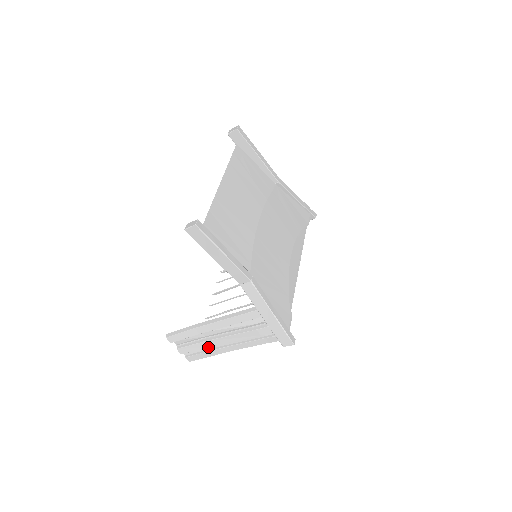
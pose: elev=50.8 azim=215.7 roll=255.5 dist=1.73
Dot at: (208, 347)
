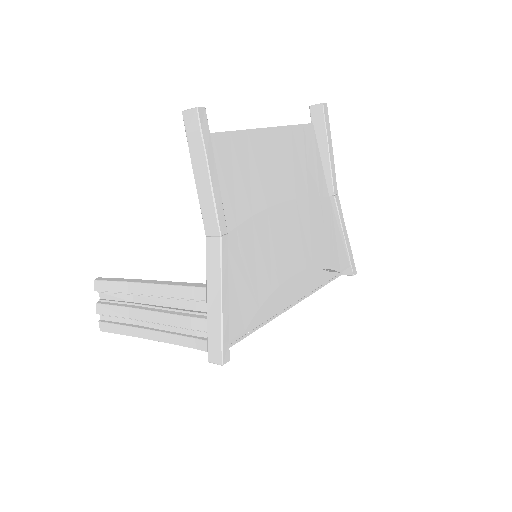
Dot at: (129, 320)
